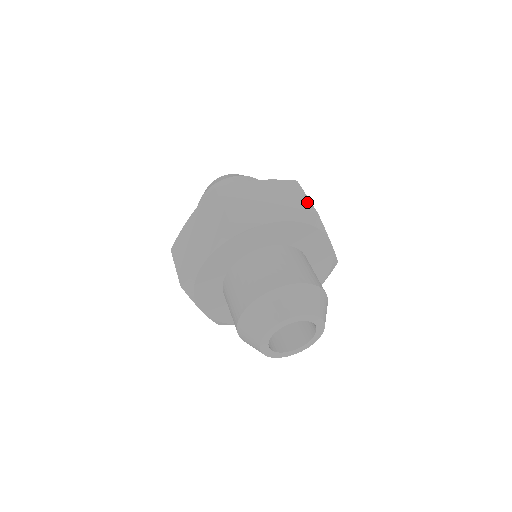
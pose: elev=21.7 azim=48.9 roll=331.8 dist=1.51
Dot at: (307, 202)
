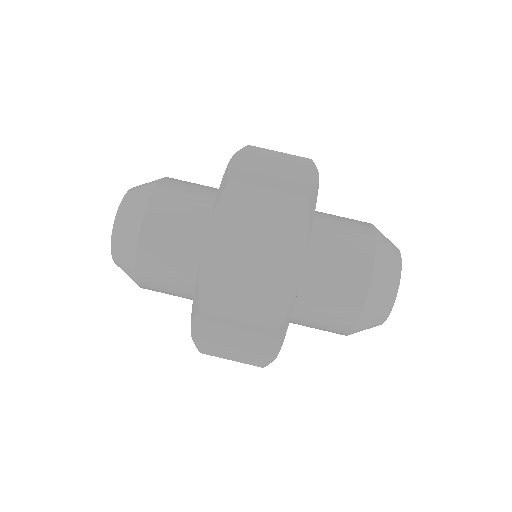
Dot at: occluded
